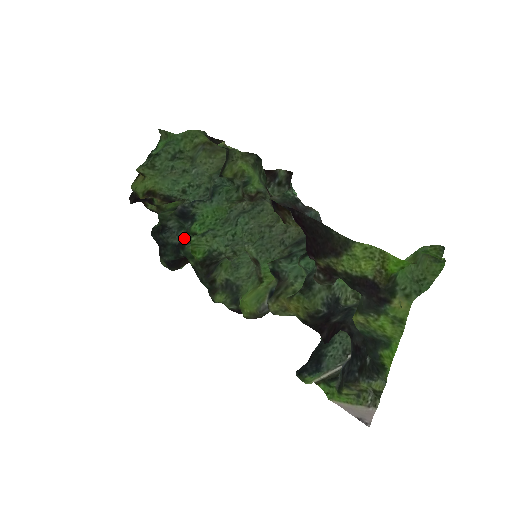
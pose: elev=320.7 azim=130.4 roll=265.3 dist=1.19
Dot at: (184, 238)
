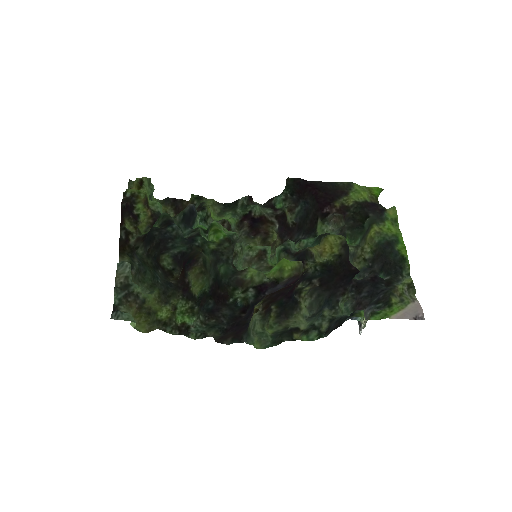
Dot at: (196, 230)
